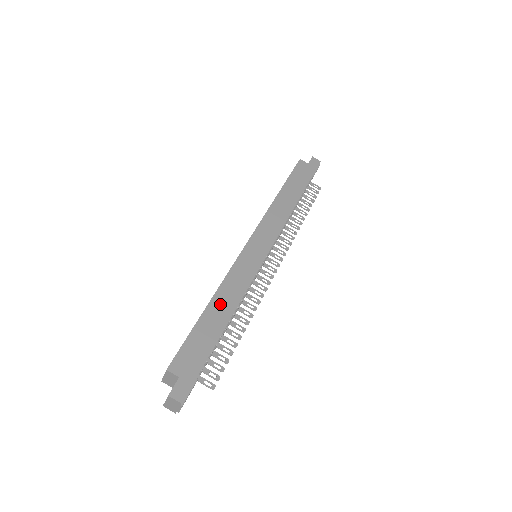
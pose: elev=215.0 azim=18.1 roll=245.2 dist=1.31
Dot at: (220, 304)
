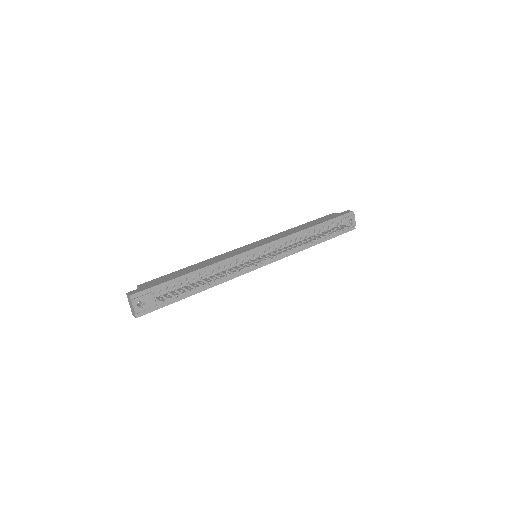
Dot at: (198, 265)
